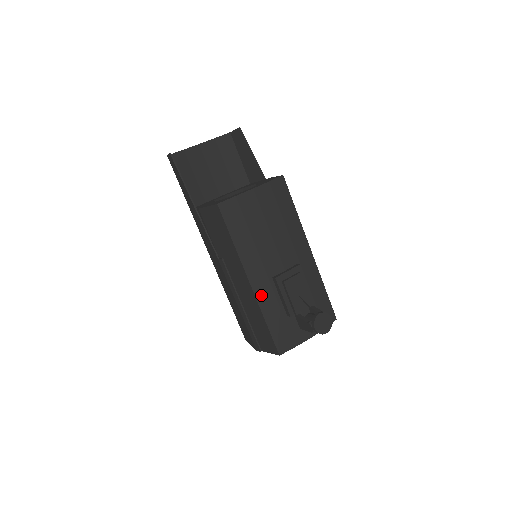
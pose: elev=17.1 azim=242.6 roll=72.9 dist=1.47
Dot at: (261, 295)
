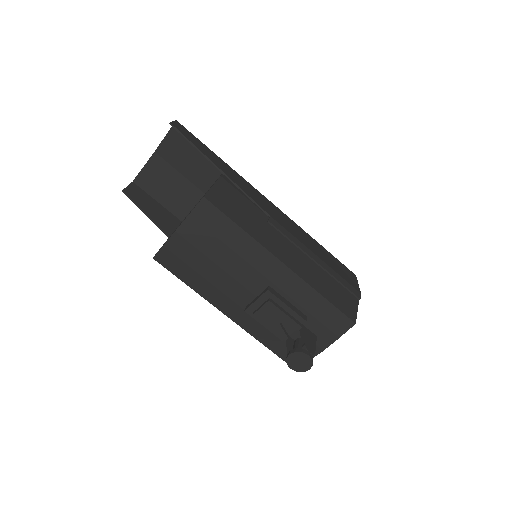
Dot at: (244, 324)
